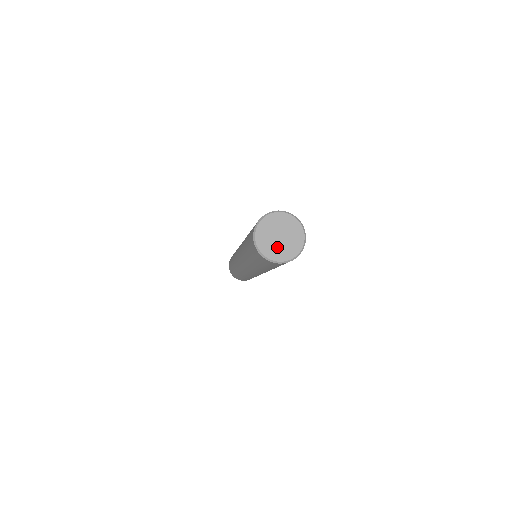
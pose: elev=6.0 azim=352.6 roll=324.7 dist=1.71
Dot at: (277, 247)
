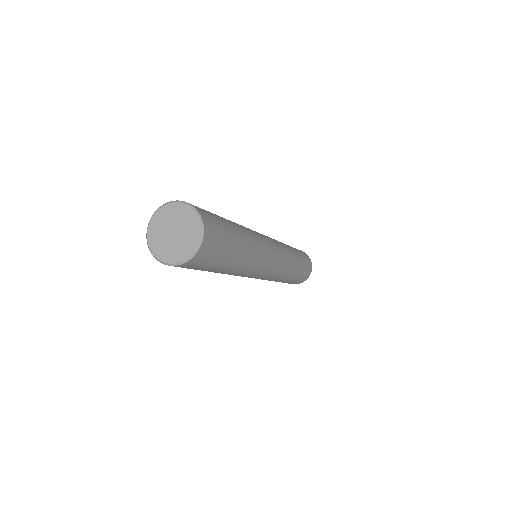
Dot at: (181, 242)
